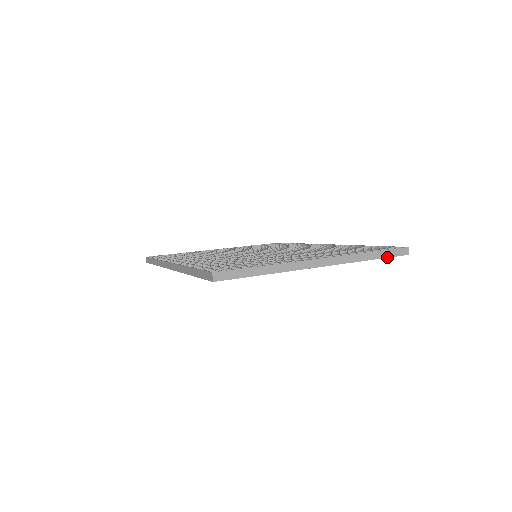
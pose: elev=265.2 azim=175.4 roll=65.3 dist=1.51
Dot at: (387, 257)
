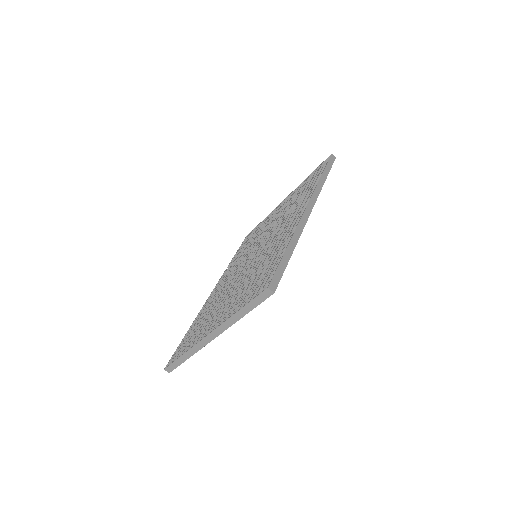
Dot at: (256, 306)
